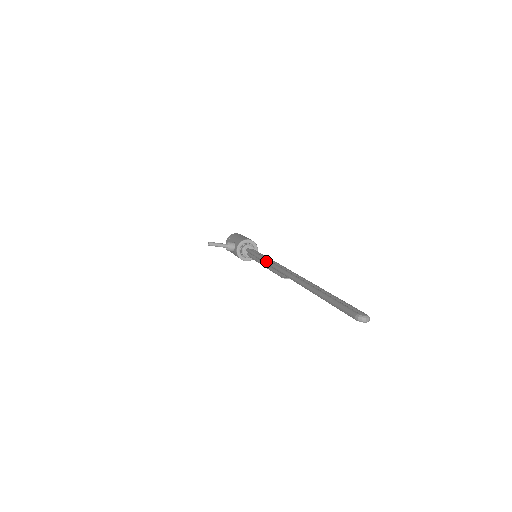
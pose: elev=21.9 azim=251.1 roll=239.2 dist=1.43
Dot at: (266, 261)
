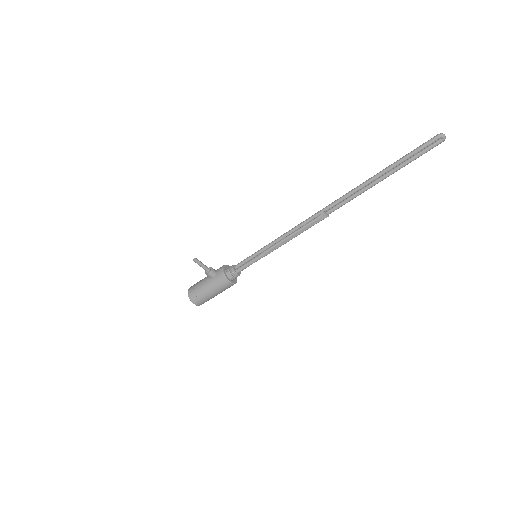
Dot at: (286, 232)
